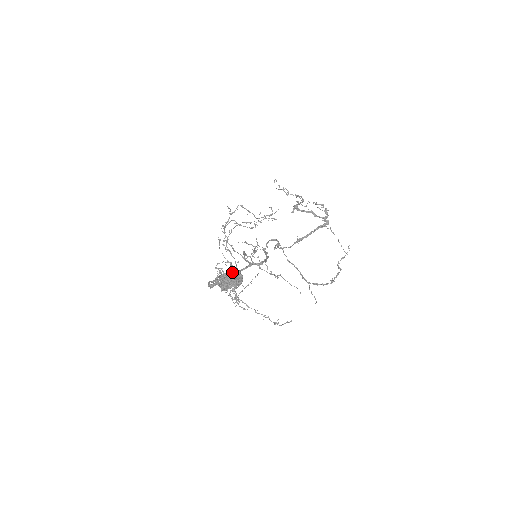
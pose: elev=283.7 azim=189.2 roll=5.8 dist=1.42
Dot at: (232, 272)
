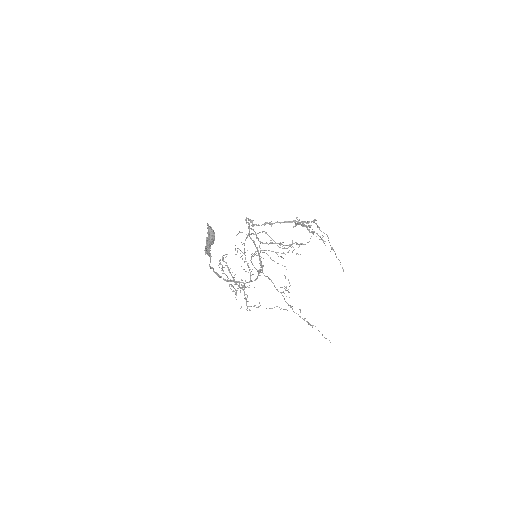
Dot at: occluded
